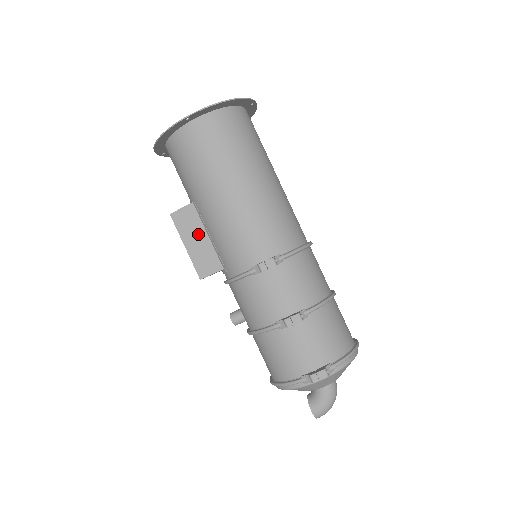
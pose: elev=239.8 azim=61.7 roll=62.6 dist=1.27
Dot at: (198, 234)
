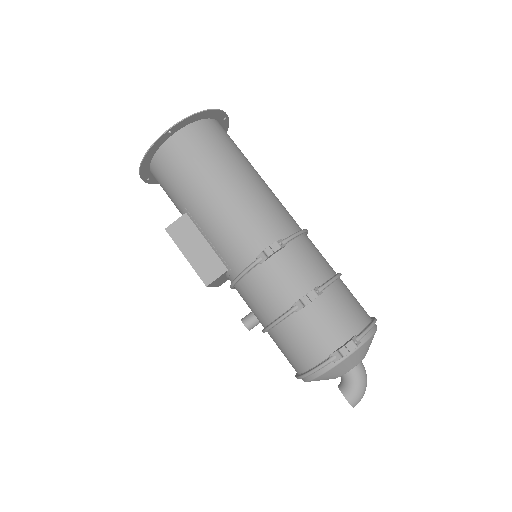
Dot at: (196, 242)
